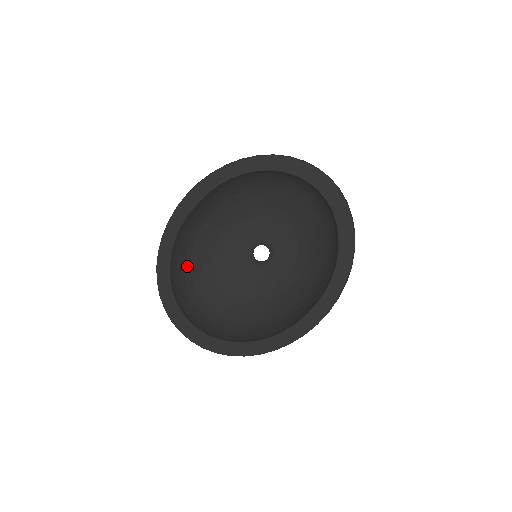
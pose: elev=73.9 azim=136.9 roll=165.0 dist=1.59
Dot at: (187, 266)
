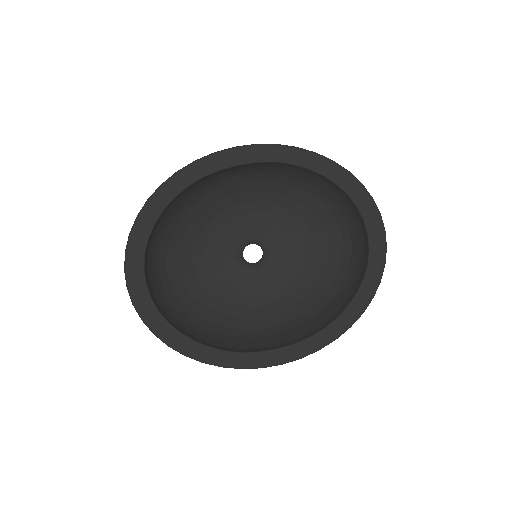
Dot at: (175, 219)
